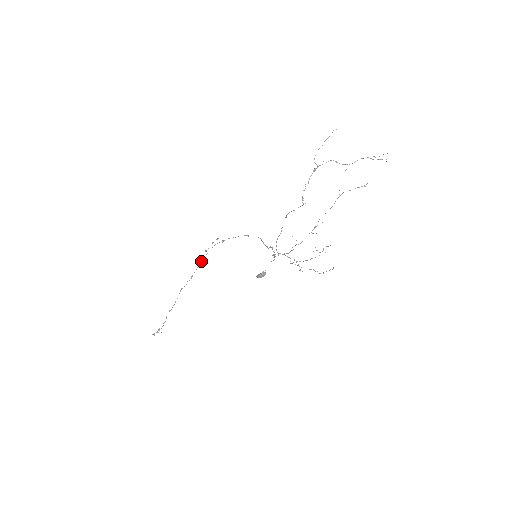
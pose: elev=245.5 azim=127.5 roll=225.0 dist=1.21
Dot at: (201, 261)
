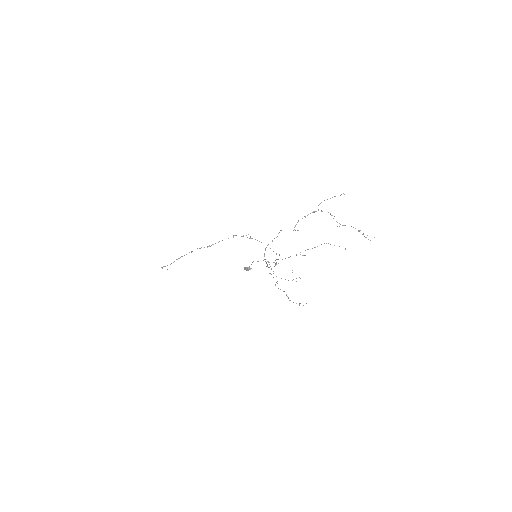
Dot at: occluded
